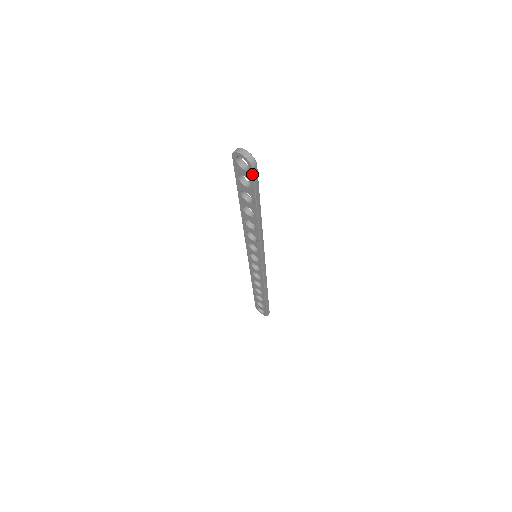
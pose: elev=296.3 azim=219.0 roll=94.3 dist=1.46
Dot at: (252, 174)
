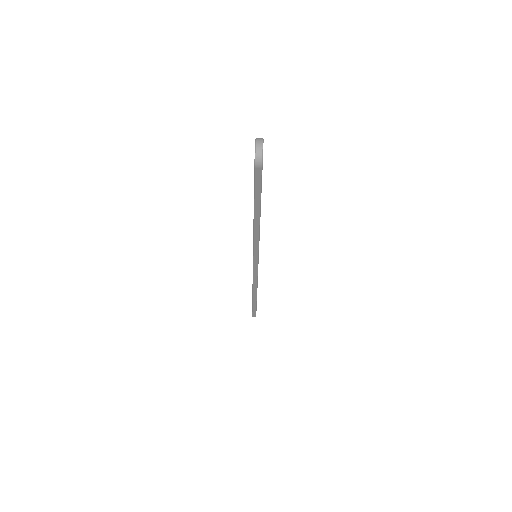
Dot at: (254, 172)
